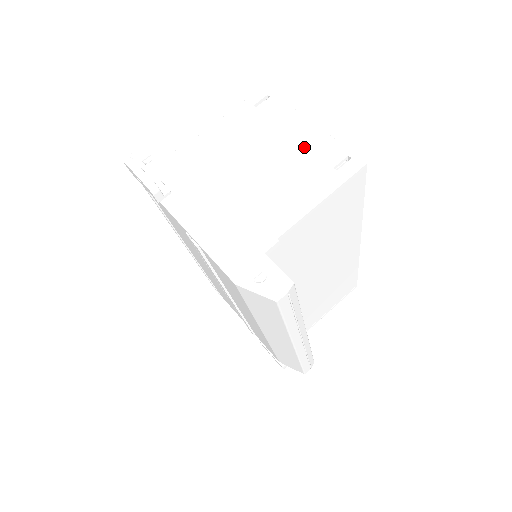
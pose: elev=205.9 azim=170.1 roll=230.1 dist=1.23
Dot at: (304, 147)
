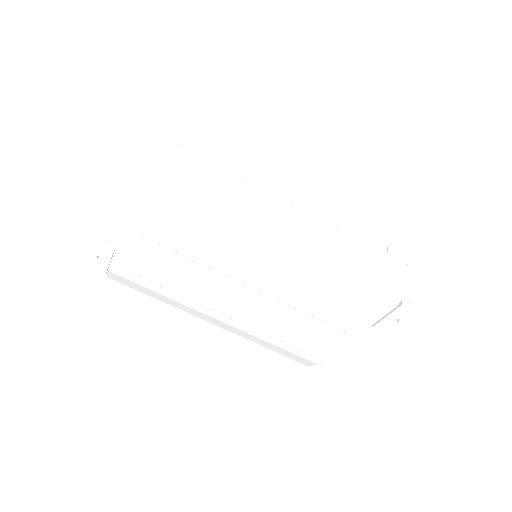
Dot at: occluded
